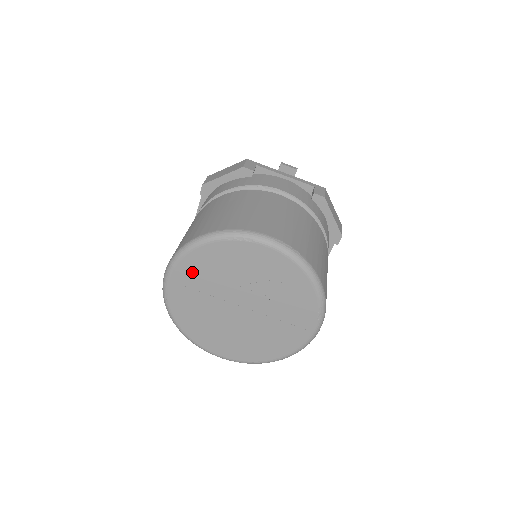
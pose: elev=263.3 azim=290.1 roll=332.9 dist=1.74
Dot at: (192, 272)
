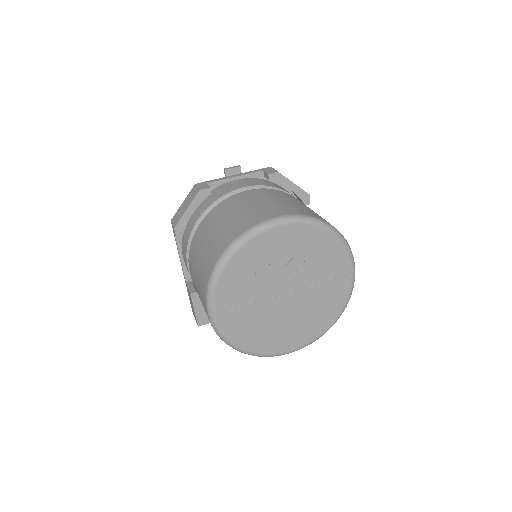
Dot at: (231, 292)
